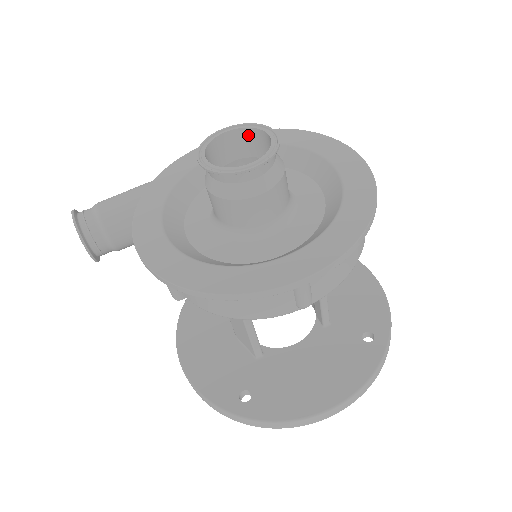
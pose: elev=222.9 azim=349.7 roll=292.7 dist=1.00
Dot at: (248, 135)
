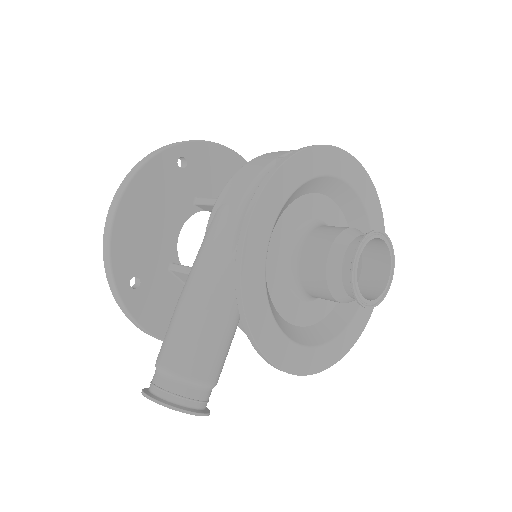
Dot at: occluded
